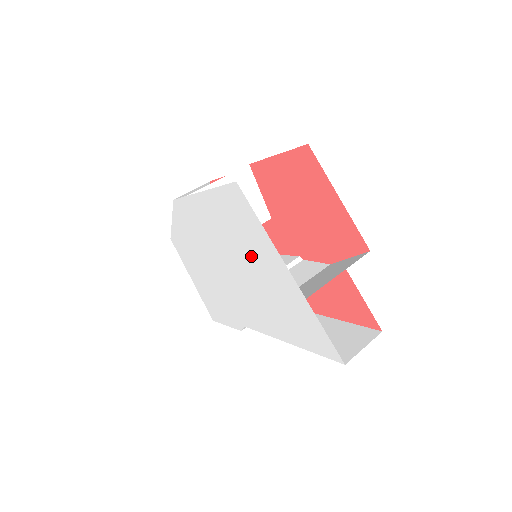
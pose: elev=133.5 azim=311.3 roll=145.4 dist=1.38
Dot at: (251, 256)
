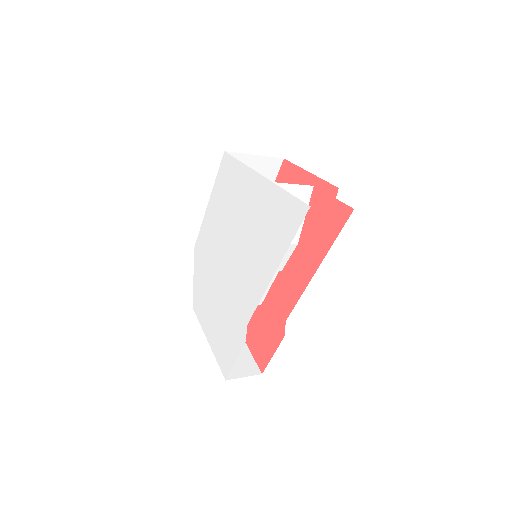
Dot at: (239, 208)
